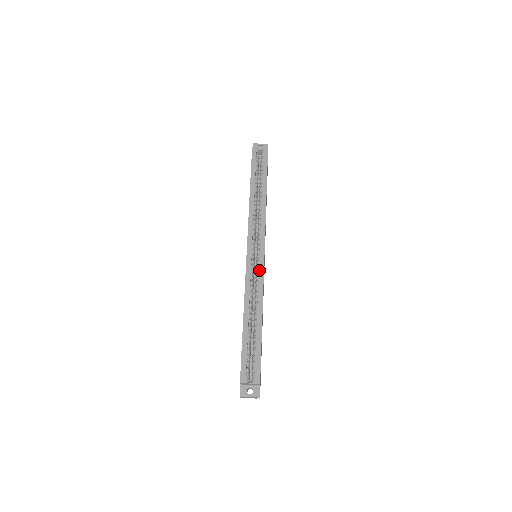
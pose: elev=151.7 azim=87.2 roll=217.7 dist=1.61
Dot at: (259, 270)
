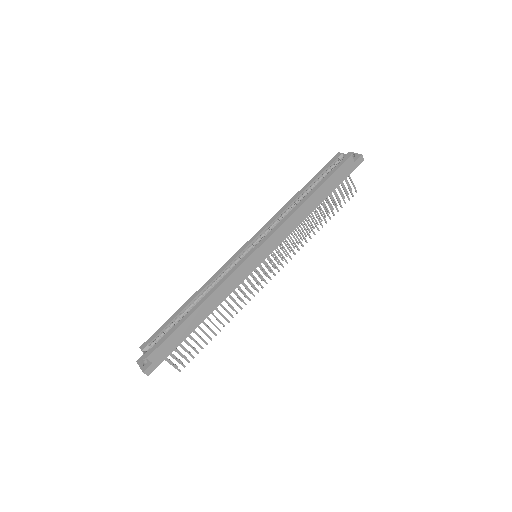
Dot at: (236, 265)
